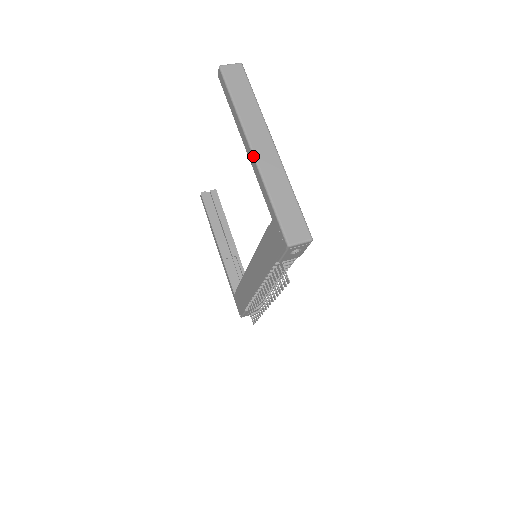
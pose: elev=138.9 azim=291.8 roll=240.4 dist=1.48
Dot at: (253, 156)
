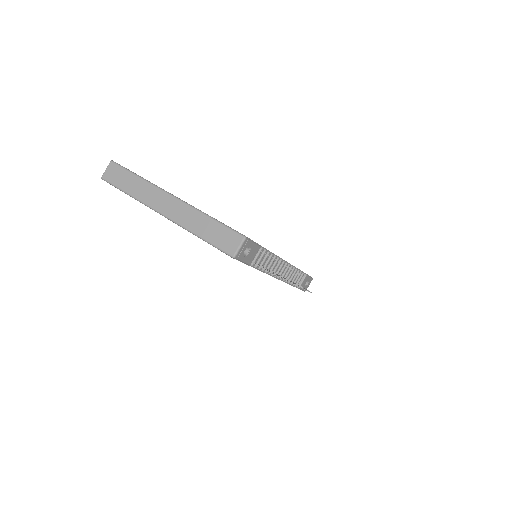
Dot at: occluded
